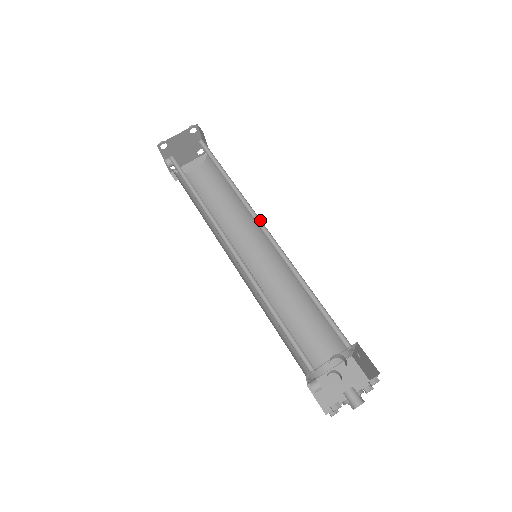
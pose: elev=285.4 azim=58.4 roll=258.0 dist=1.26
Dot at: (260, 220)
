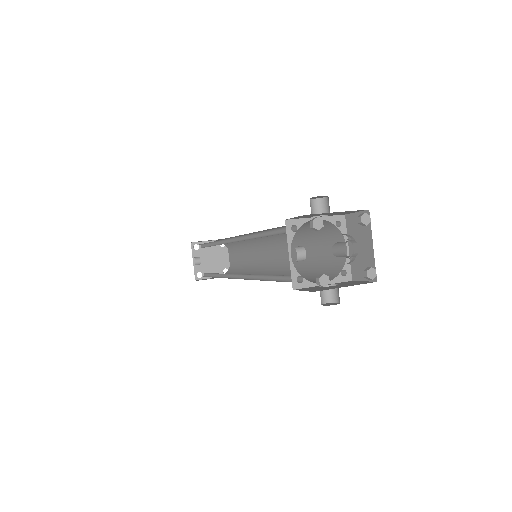
Dot at: occluded
